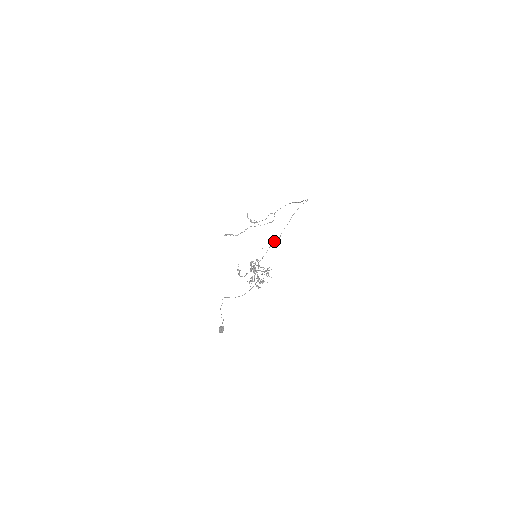
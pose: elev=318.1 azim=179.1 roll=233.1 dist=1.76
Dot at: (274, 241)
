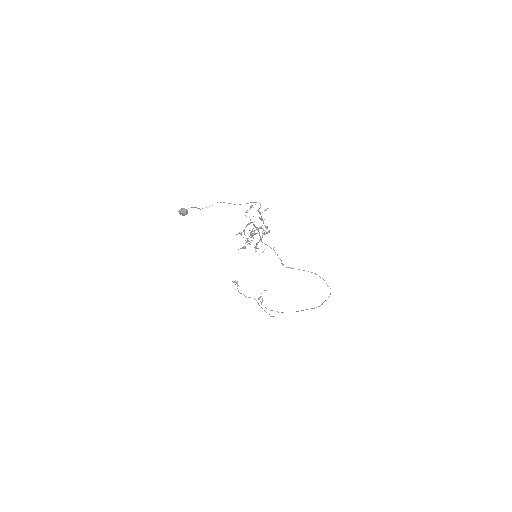
Dot at: occluded
